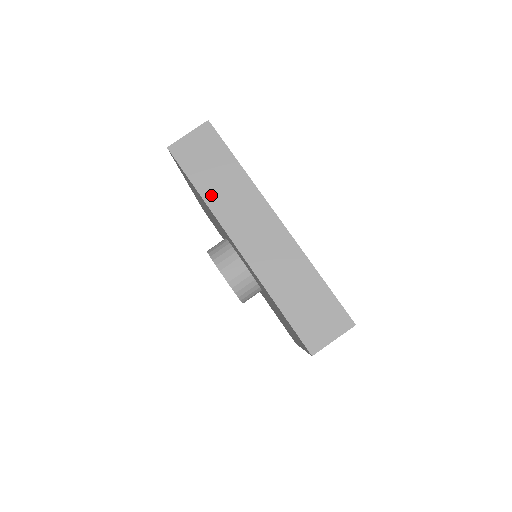
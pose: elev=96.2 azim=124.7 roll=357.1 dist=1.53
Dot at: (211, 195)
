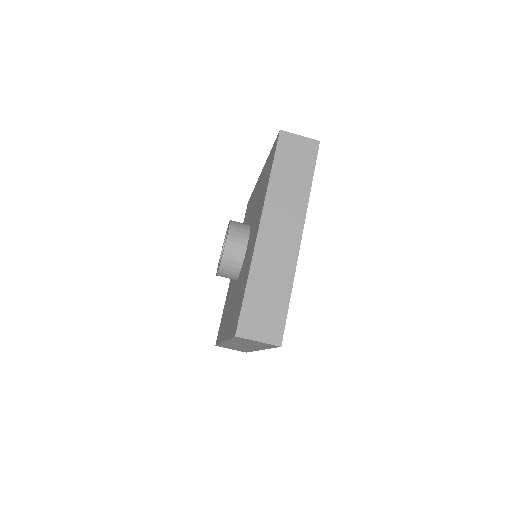
Dot at: (235, 341)
